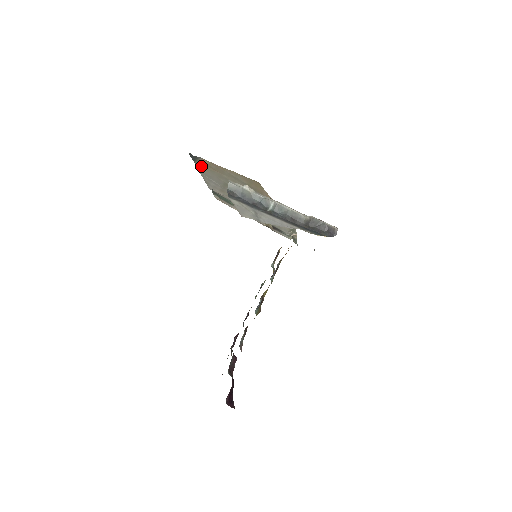
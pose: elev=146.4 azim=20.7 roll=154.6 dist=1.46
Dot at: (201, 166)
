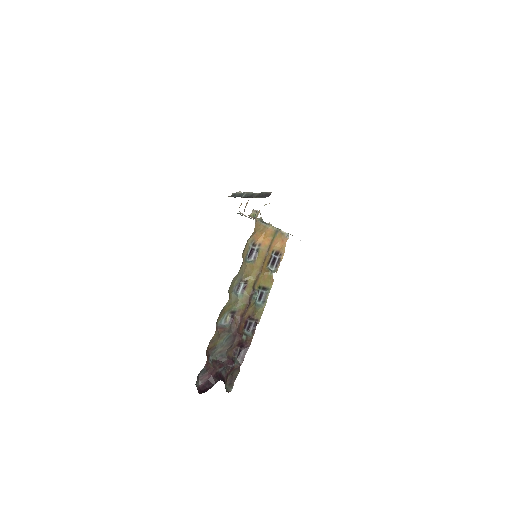
Dot at: occluded
